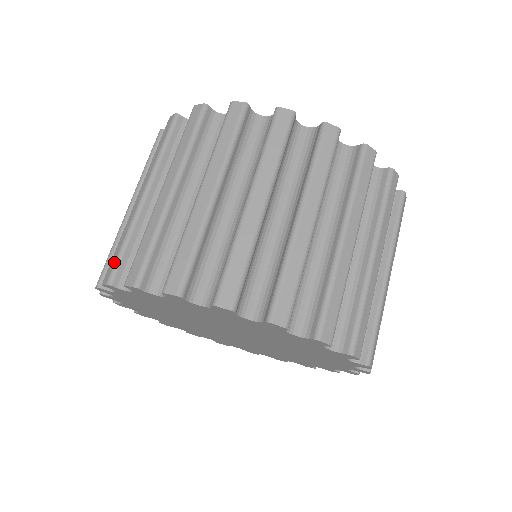
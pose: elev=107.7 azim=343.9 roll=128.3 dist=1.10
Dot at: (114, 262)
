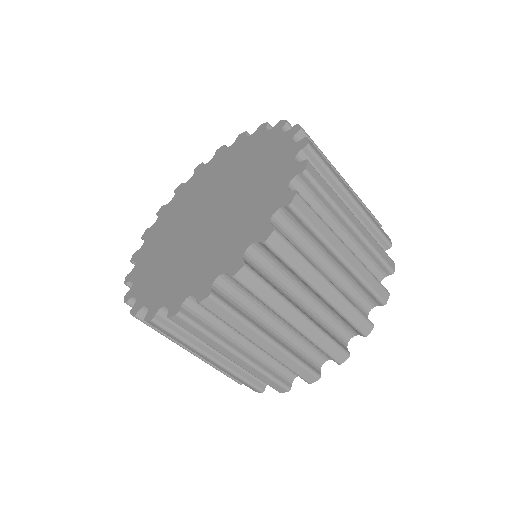
Dot at: occluded
